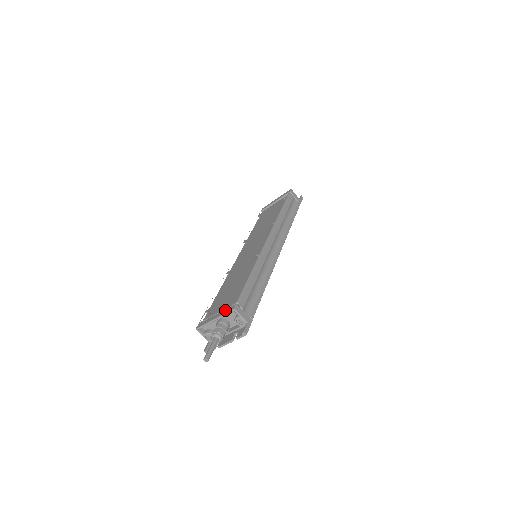
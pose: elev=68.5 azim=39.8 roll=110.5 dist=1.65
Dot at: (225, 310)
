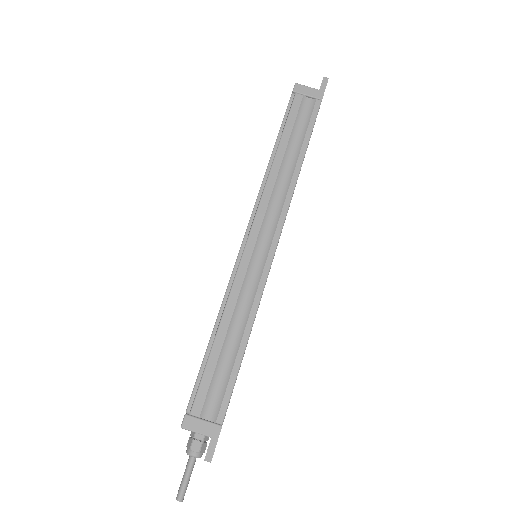
Dot at: occluded
